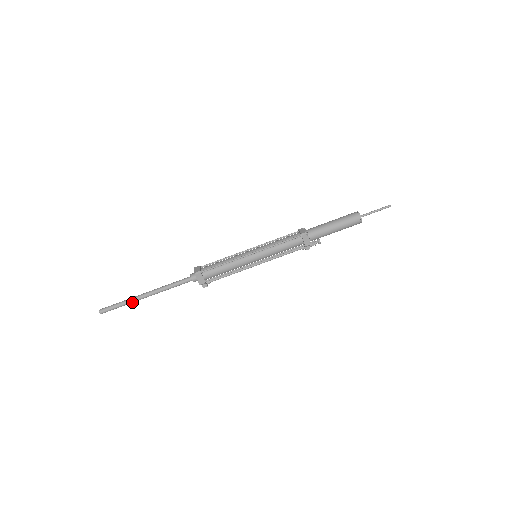
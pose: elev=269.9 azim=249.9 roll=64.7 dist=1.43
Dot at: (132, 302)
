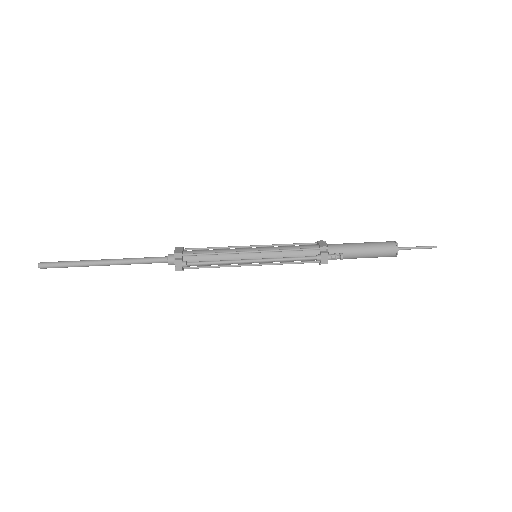
Dot at: (84, 262)
